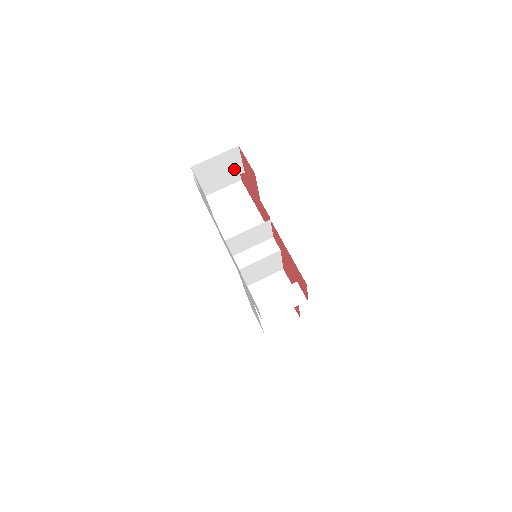
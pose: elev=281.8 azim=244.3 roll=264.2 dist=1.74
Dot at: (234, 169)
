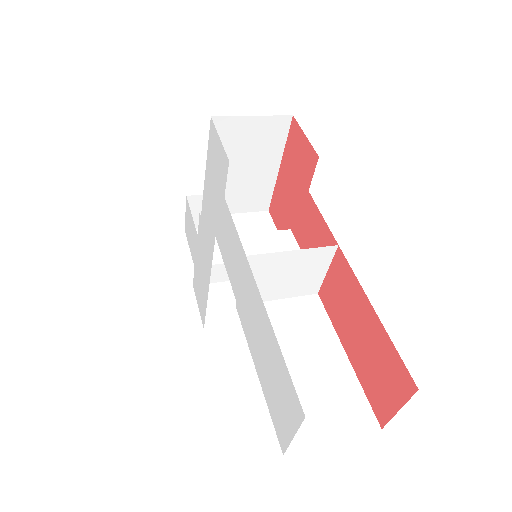
Dot at: occluded
